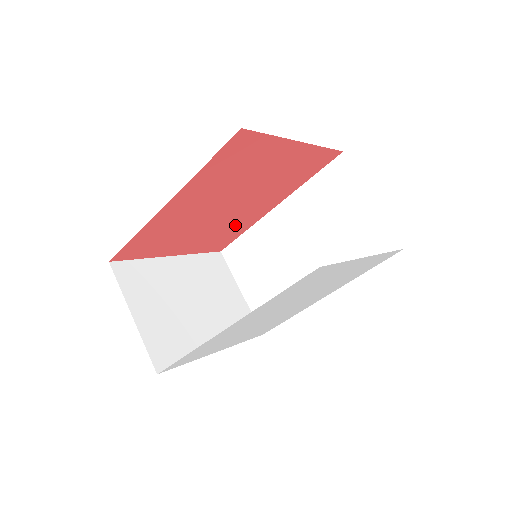
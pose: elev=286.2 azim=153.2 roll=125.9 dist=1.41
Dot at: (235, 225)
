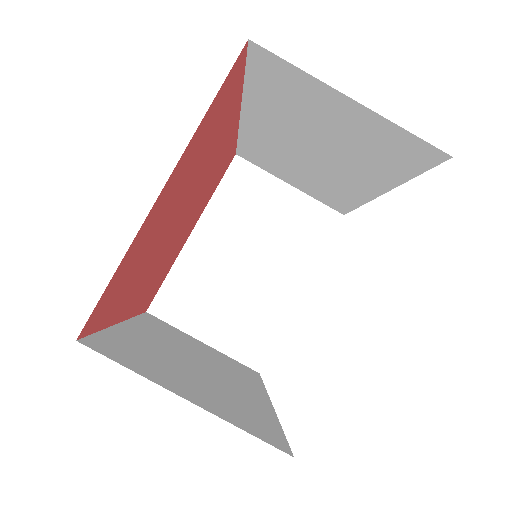
Dot at: (217, 169)
